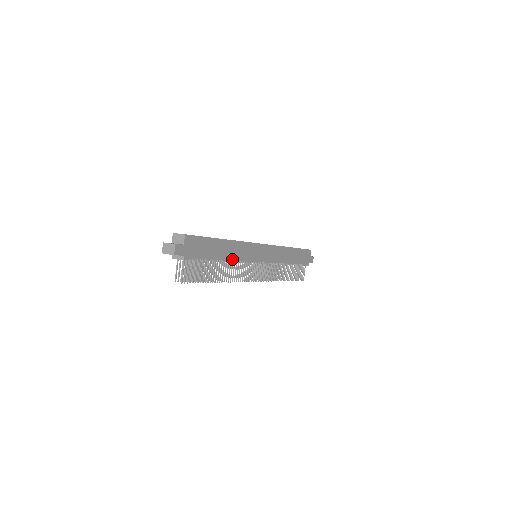
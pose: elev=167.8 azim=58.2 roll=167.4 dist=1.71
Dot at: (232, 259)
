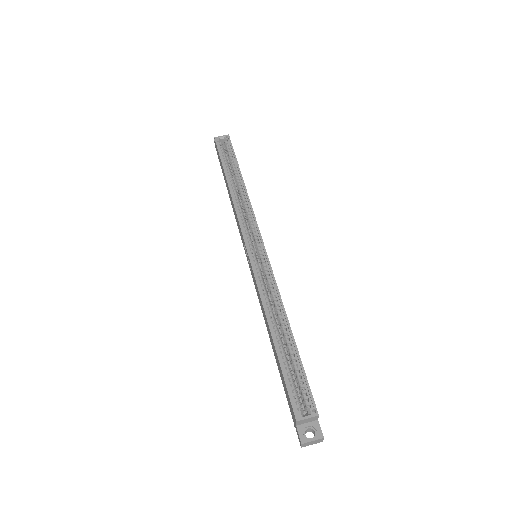
Dot at: occluded
